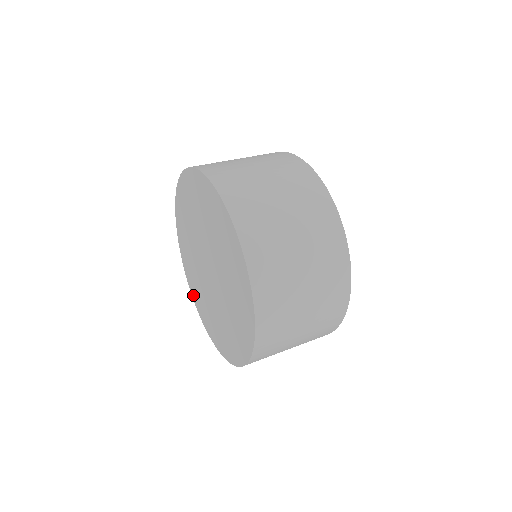
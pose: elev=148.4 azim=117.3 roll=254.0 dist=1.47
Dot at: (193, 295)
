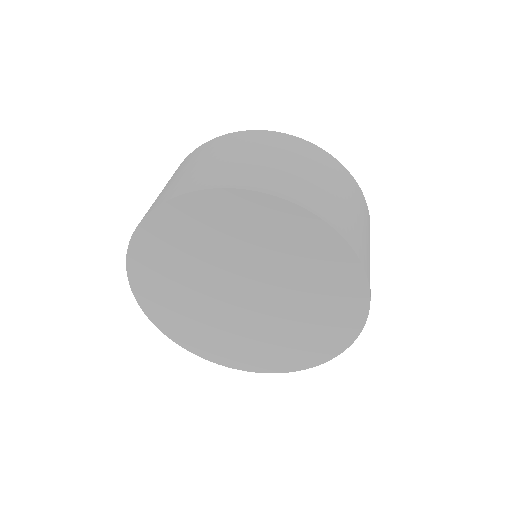
Dot at: (222, 361)
